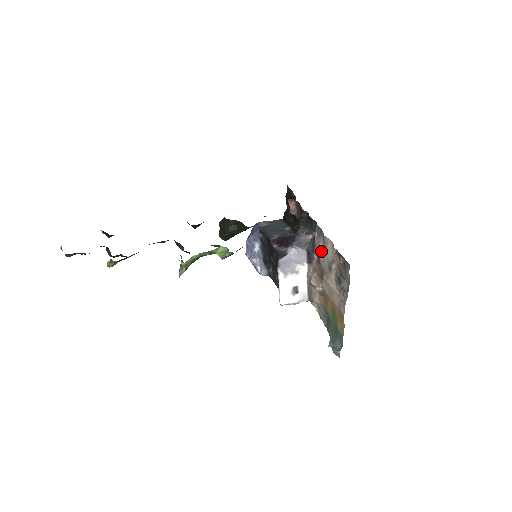
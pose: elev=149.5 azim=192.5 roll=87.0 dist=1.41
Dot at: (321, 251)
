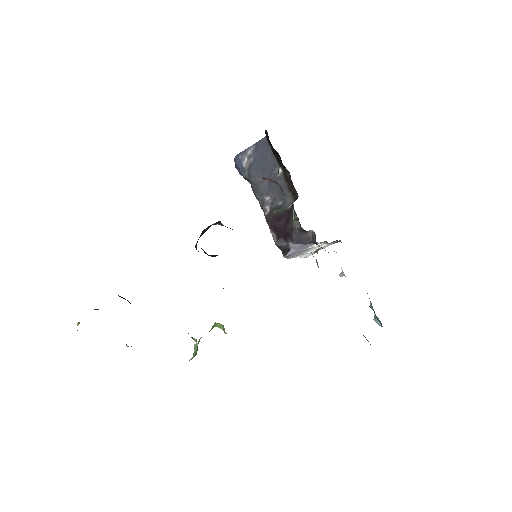
Dot at: occluded
